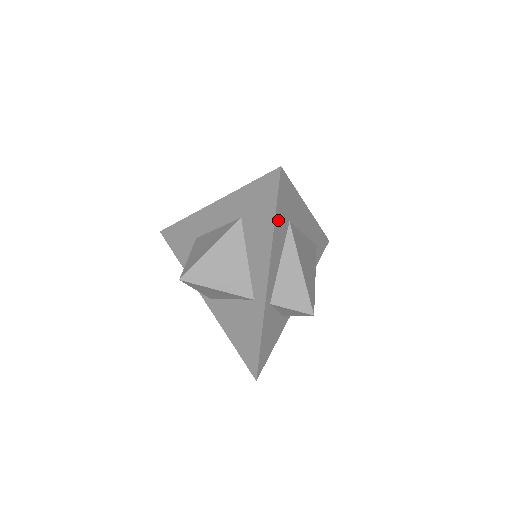
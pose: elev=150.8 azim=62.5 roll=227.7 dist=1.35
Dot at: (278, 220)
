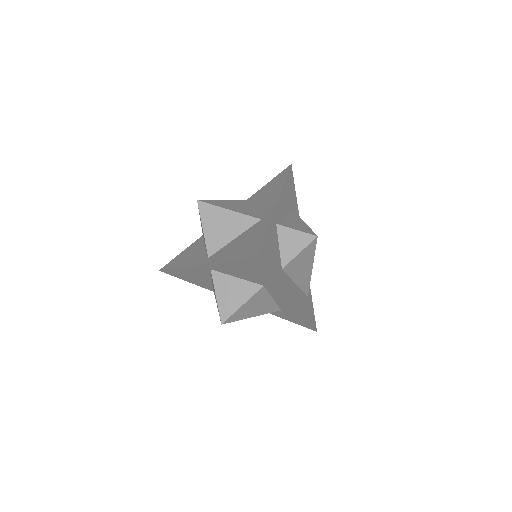
Dot at: (287, 186)
